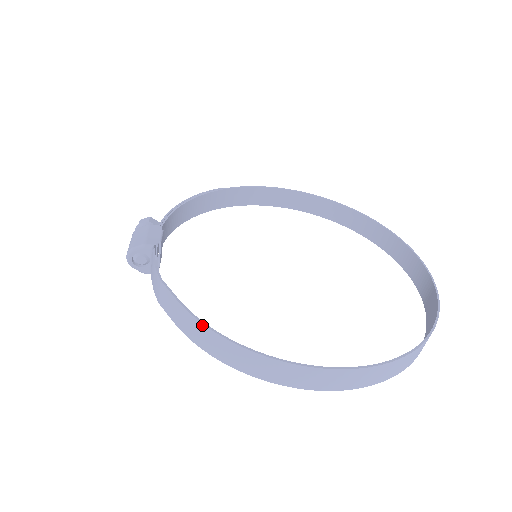
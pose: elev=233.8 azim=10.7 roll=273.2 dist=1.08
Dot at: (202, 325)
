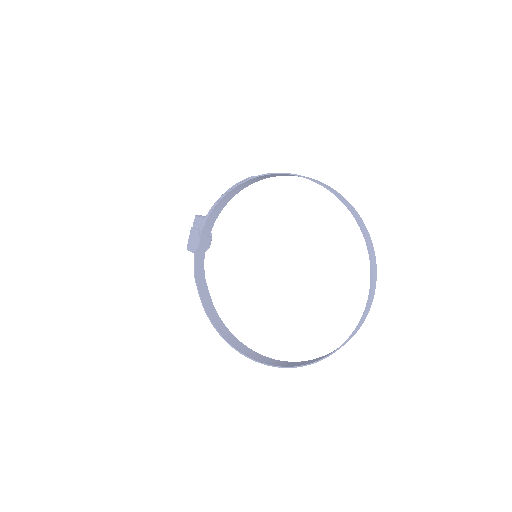
Dot at: (207, 315)
